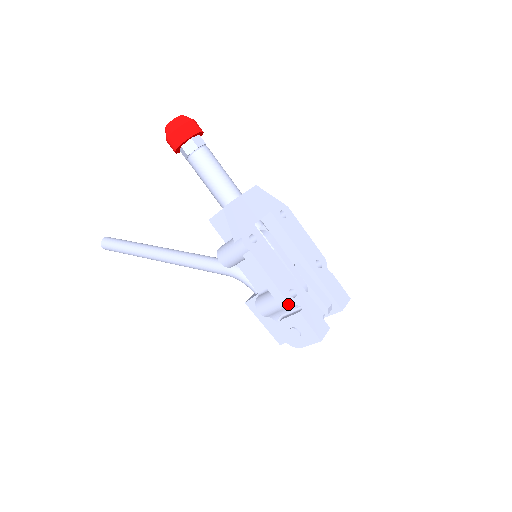
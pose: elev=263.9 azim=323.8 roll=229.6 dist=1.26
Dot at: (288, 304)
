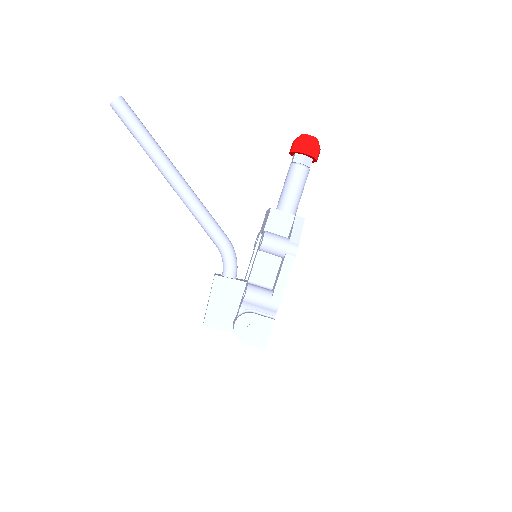
Dot at: (276, 308)
